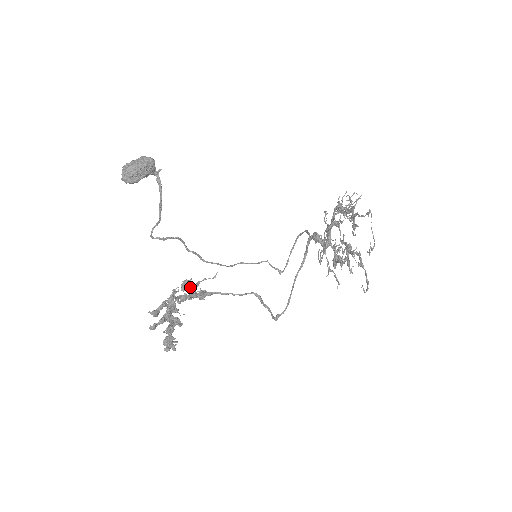
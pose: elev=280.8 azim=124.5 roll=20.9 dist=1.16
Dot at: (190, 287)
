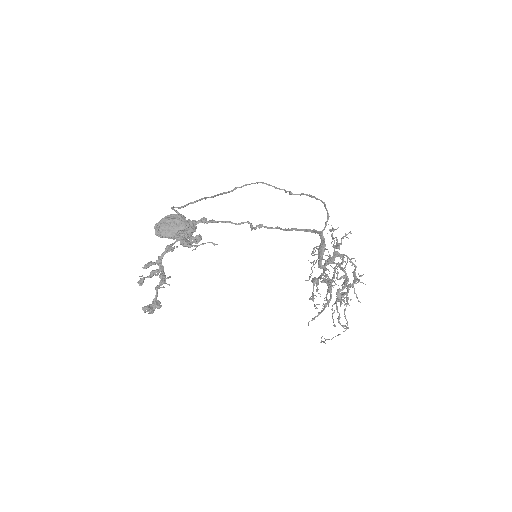
Dot at: (188, 246)
